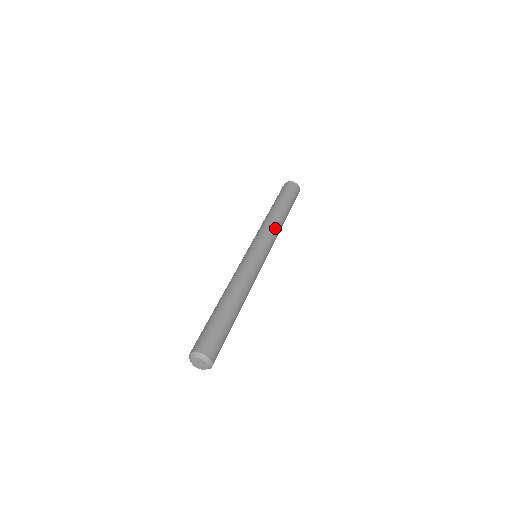
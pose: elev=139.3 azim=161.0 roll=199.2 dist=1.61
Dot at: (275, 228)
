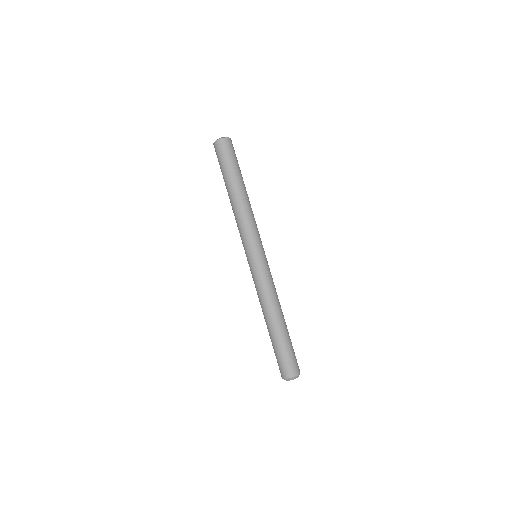
Dot at: (252, 217)
